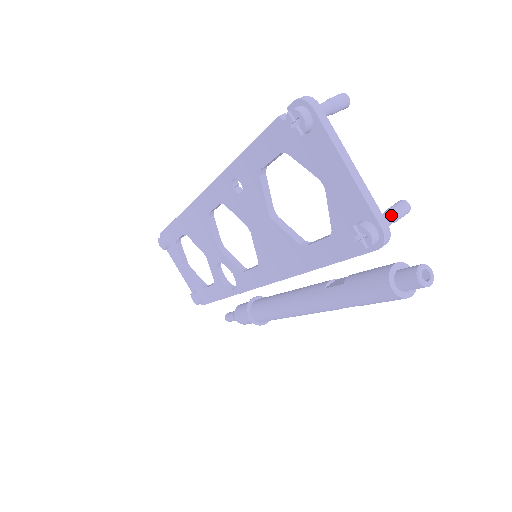
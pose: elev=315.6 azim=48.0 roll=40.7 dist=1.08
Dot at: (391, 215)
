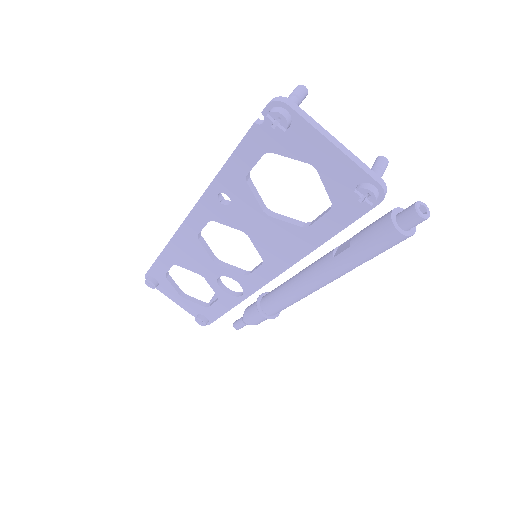
Dot at: (378, 171)
